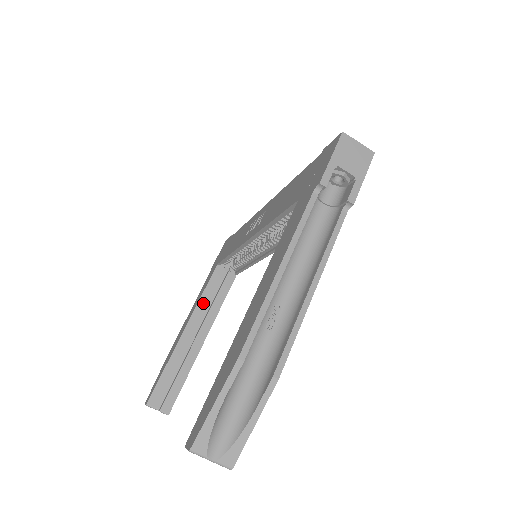
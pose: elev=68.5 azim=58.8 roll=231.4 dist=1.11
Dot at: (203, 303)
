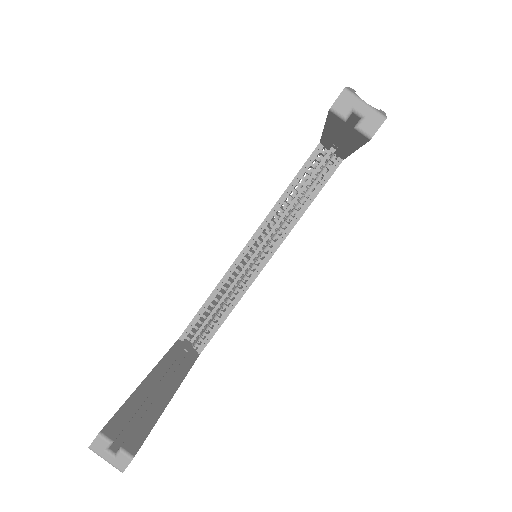
Dot at: (168, 361)
